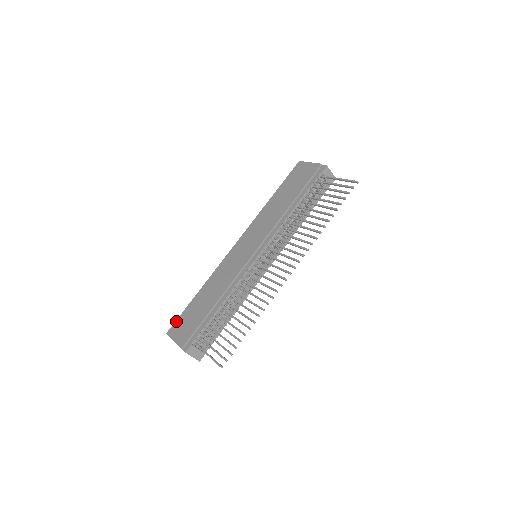
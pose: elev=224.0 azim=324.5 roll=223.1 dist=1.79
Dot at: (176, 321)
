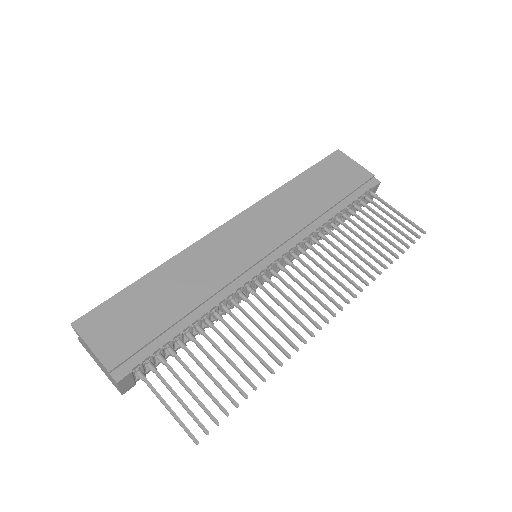
Dot at: (97, 308)
